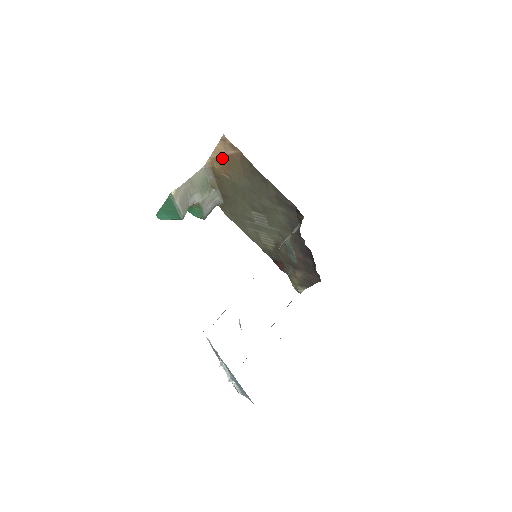
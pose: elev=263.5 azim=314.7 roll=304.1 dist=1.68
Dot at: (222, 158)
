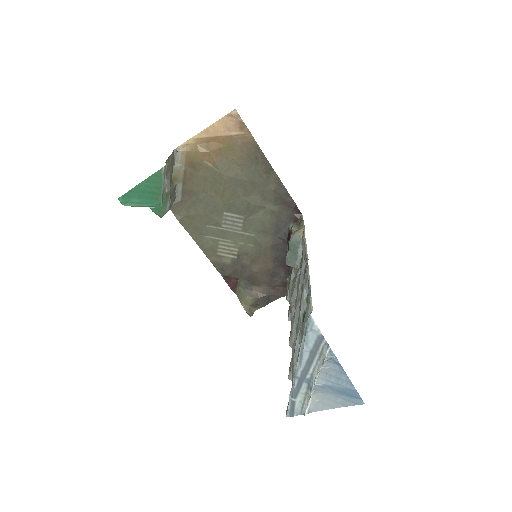
Dot at: (213, 140)
